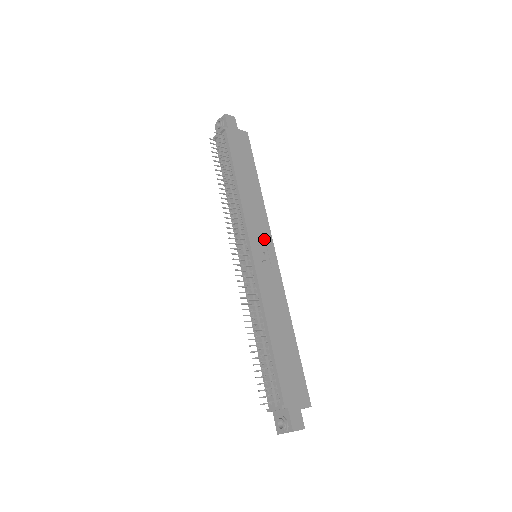
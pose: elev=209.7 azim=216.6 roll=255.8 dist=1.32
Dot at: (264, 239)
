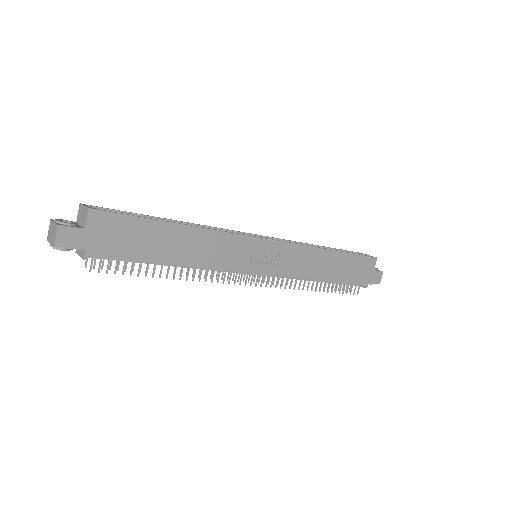
Dot at: (251, 249)
